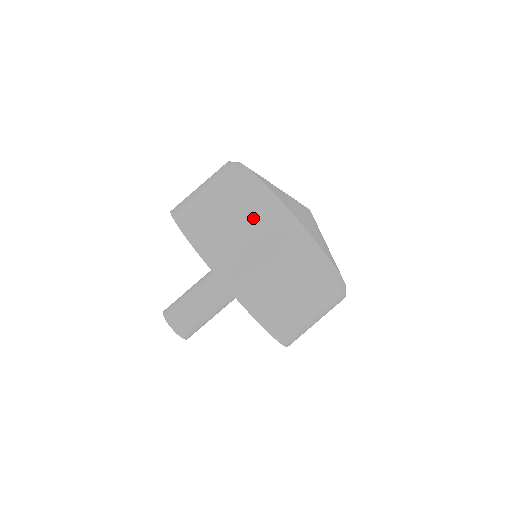
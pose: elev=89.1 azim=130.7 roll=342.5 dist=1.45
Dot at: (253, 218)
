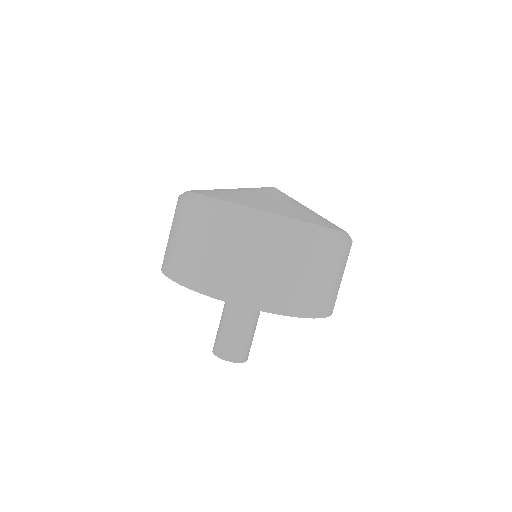
Dot at: (312, 257)
